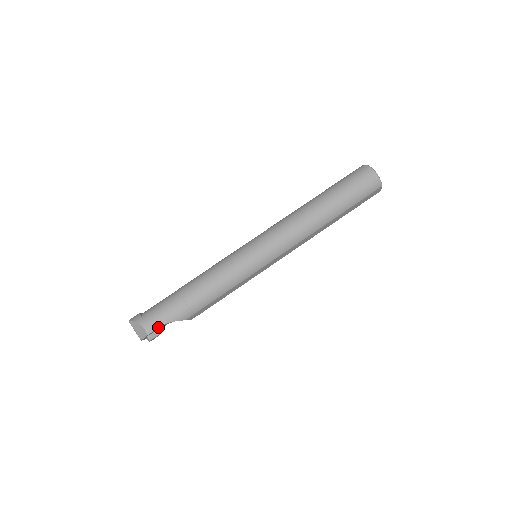
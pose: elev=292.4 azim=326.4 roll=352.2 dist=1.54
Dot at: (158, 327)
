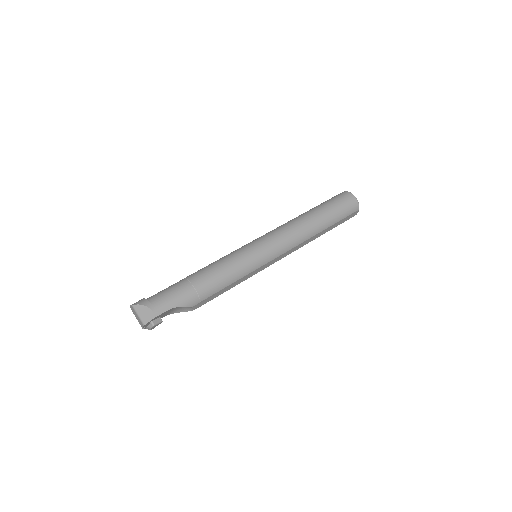
Dot at: (166, 310)
